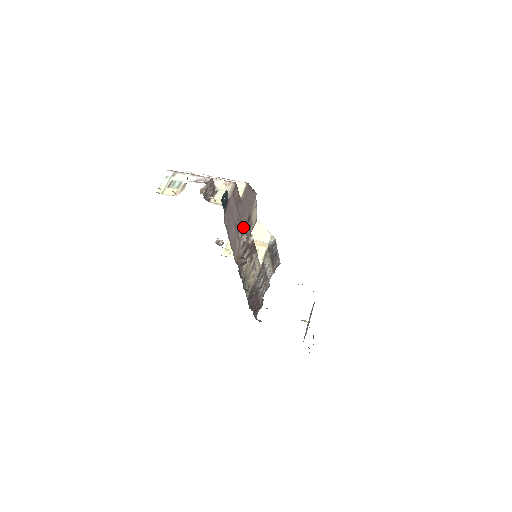
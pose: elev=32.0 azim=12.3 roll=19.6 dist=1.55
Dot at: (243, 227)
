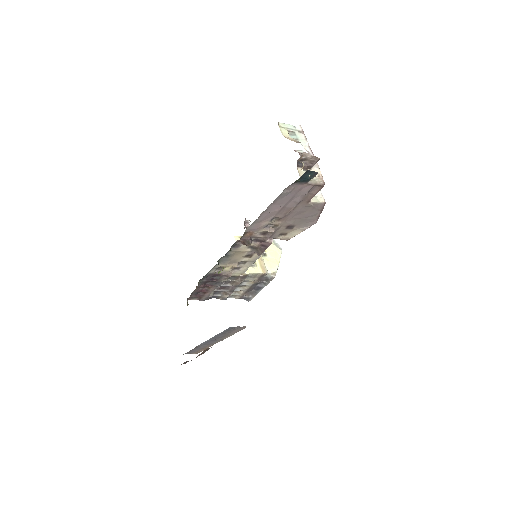
Dot at: (281, 222)
